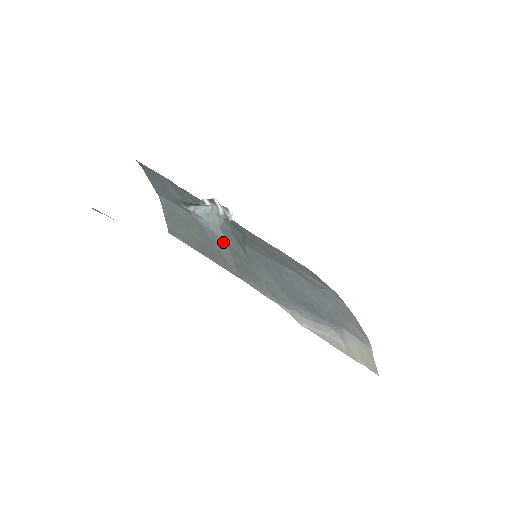
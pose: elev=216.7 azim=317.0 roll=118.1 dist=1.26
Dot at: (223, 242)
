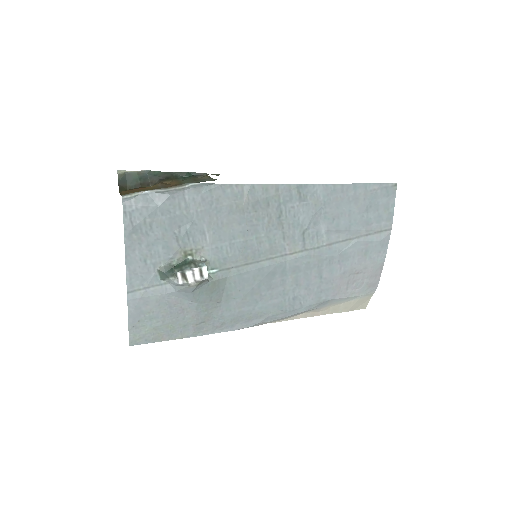
Dot at: (192, 305)
